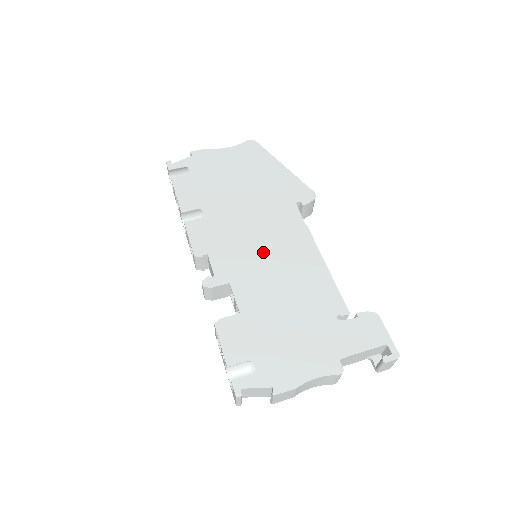
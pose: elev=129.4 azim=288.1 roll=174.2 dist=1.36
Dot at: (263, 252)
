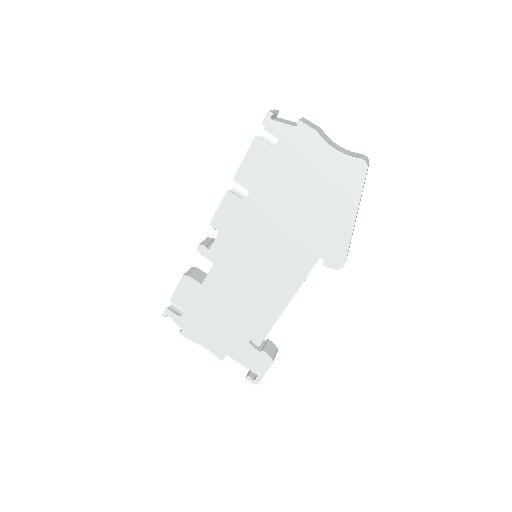
Dot at: (254, 267)
